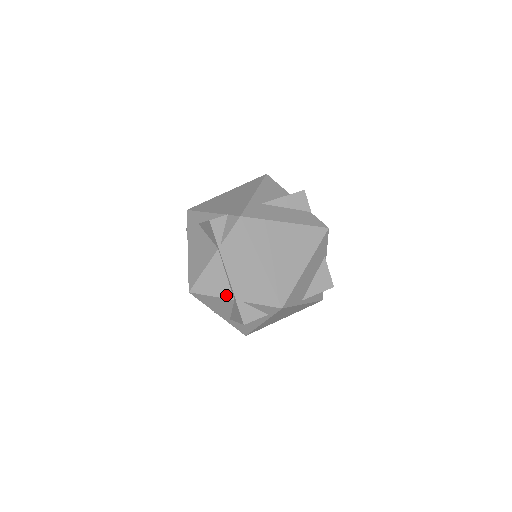
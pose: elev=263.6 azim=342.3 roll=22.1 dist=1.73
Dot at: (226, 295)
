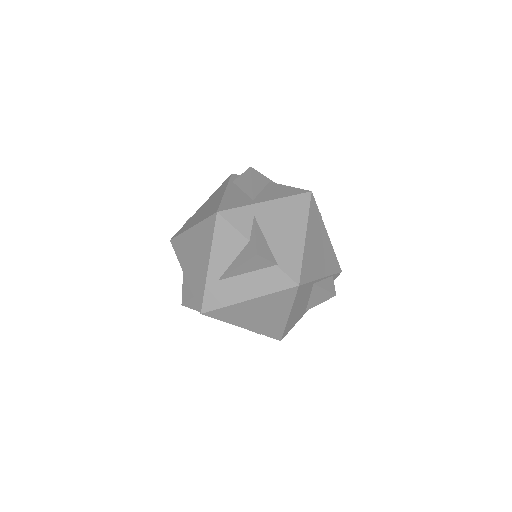
Dot at: occluded
